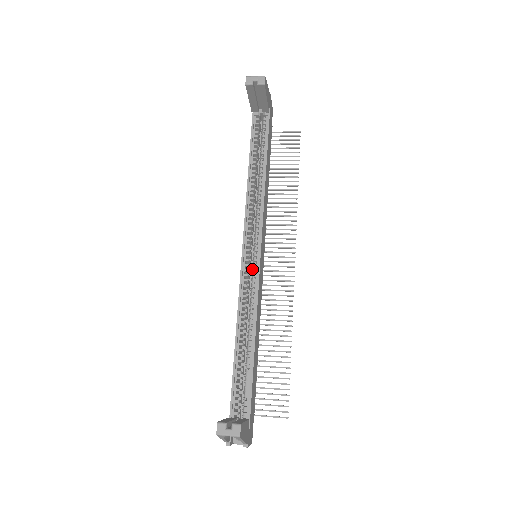
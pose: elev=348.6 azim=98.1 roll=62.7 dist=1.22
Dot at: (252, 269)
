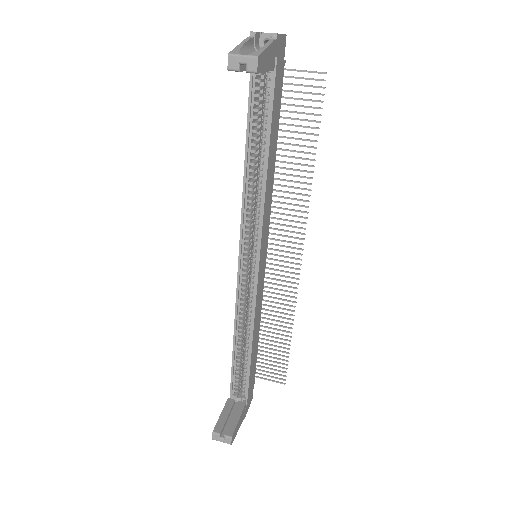
Dot at: occluded
